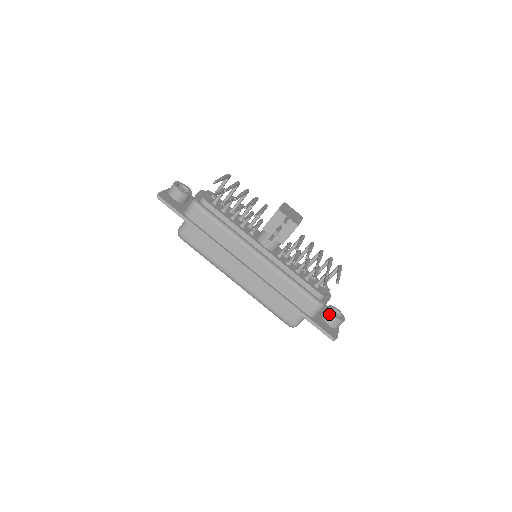
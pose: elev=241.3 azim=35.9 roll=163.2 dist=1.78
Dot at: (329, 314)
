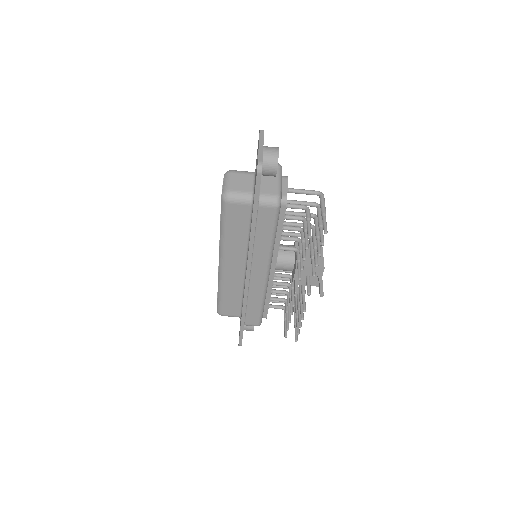
Dot at: occluded
